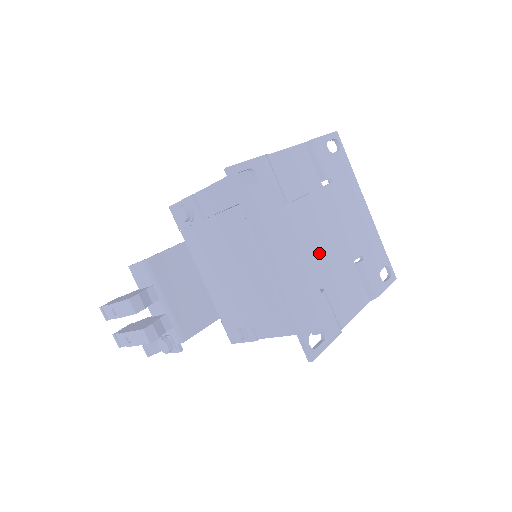
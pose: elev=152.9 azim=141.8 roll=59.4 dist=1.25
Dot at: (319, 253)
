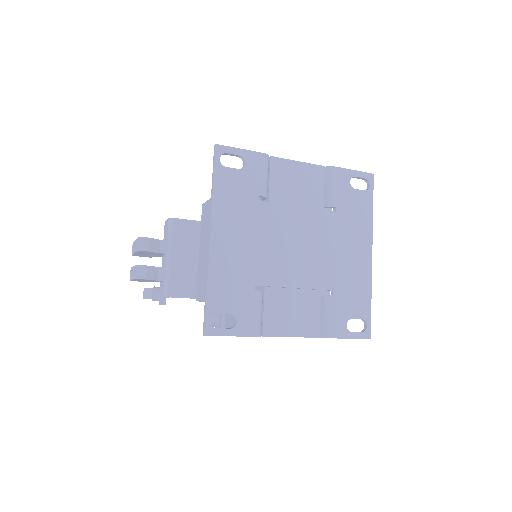
Dot at: (276, 258)
